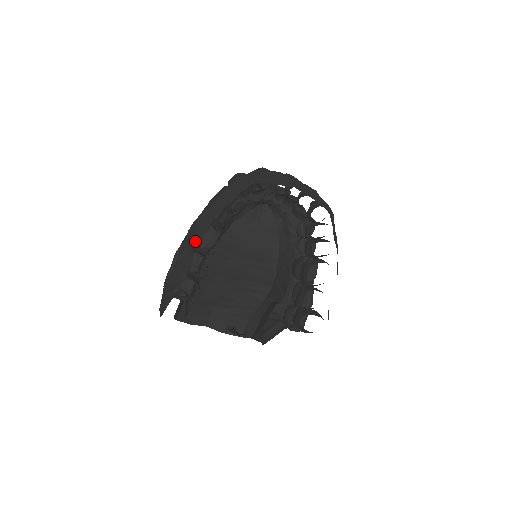
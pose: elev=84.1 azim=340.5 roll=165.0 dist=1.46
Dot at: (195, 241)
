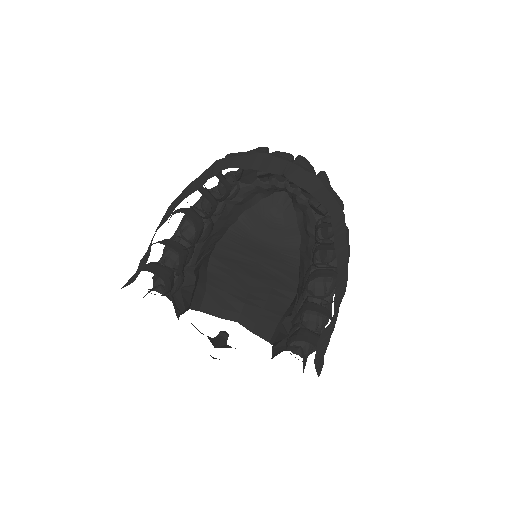
Dot at: occluded
